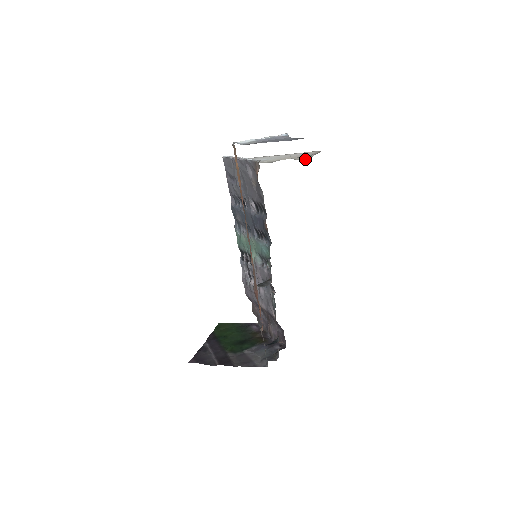
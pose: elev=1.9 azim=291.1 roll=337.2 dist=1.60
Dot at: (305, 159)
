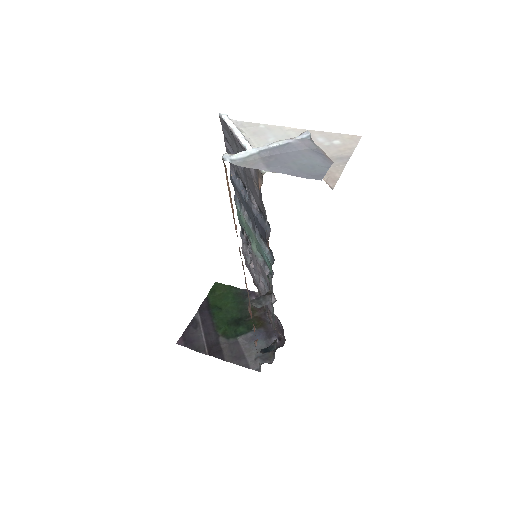
Dot at: (330, 182)
